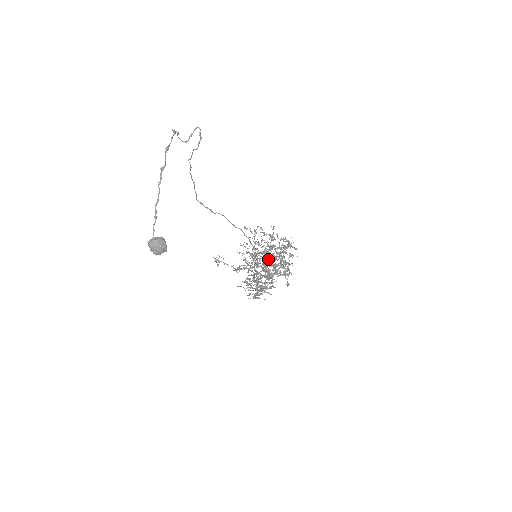
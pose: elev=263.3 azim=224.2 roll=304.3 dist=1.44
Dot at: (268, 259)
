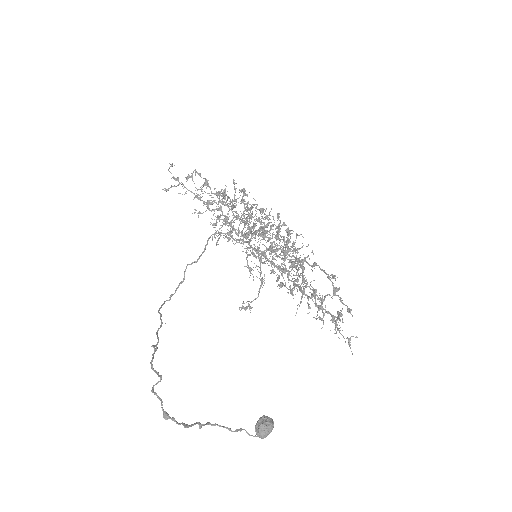
Dot at: occluded
